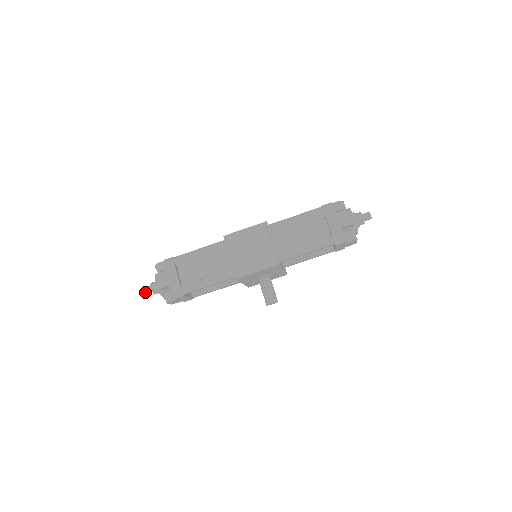
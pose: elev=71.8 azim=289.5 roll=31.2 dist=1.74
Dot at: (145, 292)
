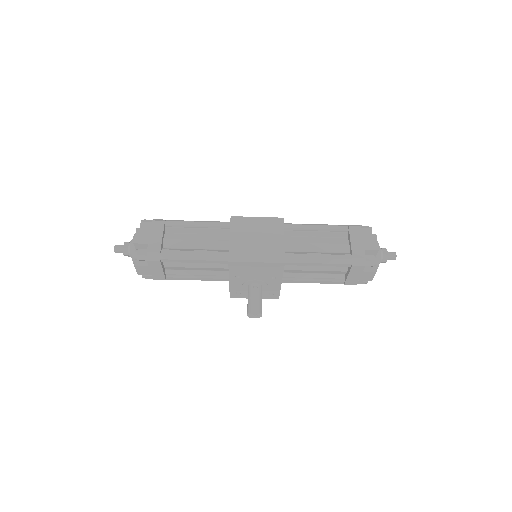
Dot at: (114, 248)
